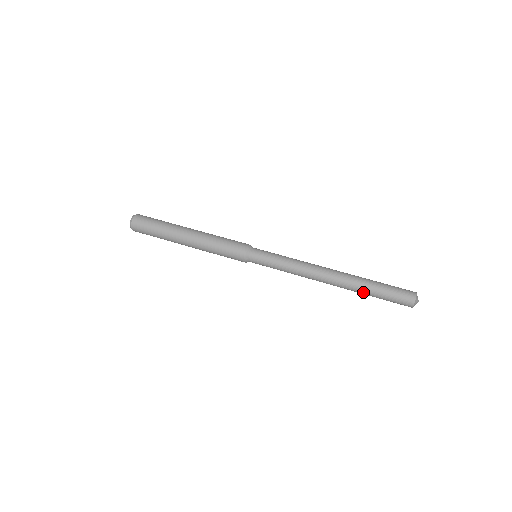
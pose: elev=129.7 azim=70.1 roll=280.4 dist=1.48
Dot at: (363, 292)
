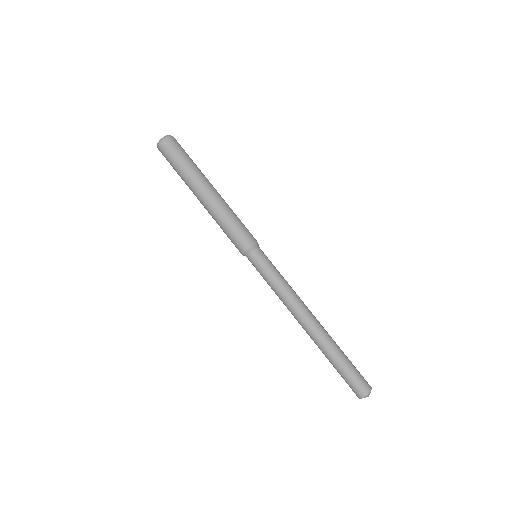
Dot at: occluded
